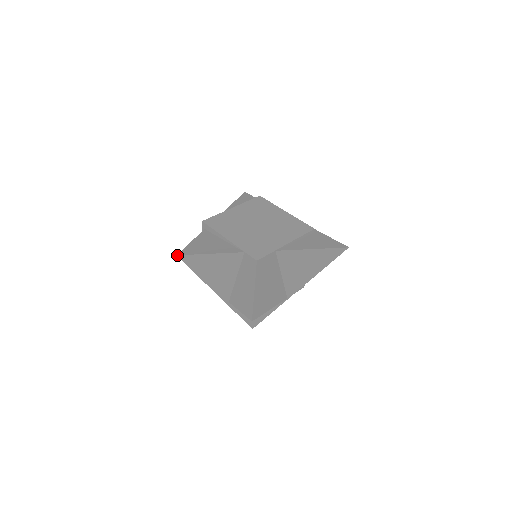
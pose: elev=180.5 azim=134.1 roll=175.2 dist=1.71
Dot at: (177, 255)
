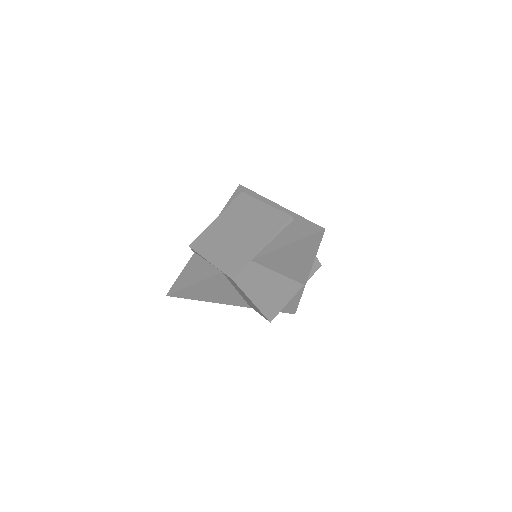
Dot at: (166, 295)
